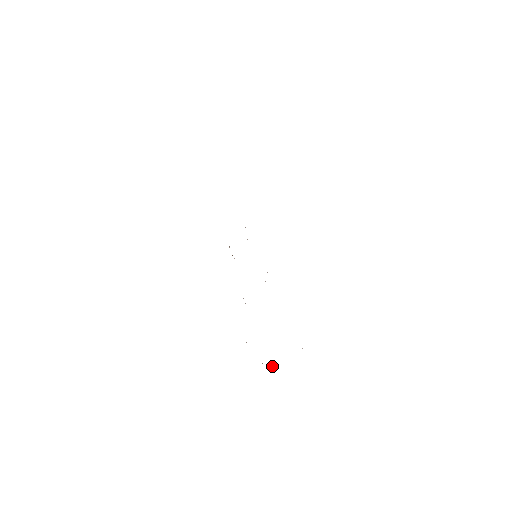
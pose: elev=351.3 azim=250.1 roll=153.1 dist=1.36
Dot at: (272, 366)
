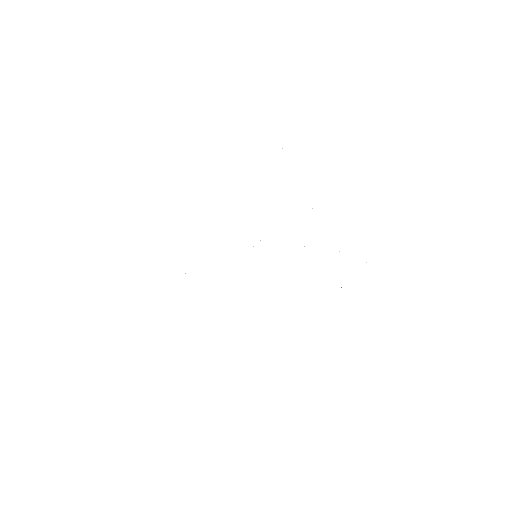
Dot at: occluded
